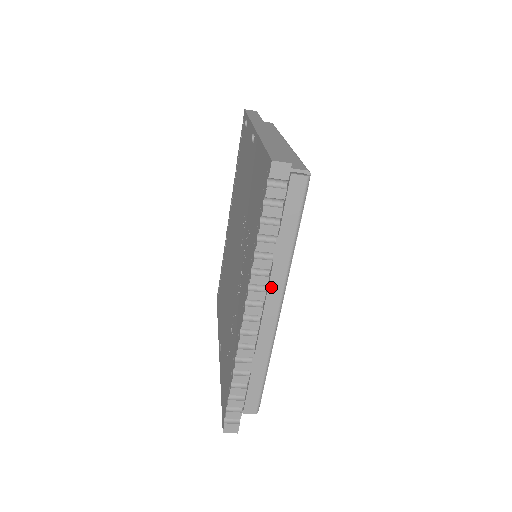
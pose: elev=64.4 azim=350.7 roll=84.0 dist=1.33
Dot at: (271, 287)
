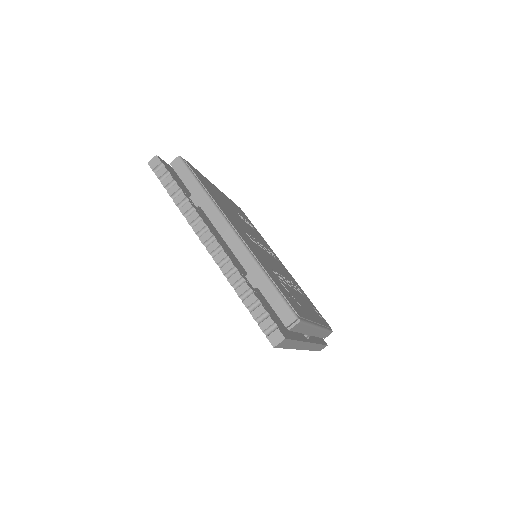
Dot at: (214, 222)
